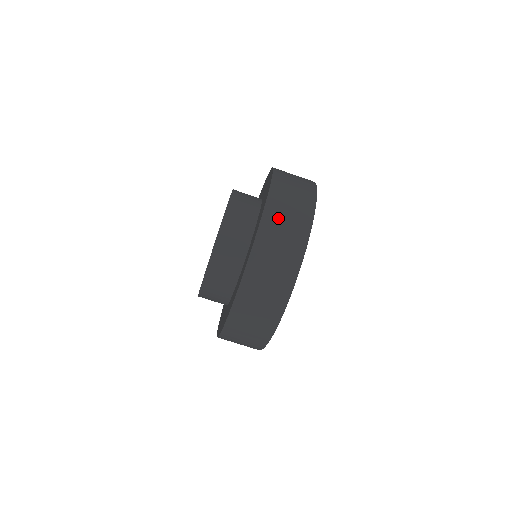
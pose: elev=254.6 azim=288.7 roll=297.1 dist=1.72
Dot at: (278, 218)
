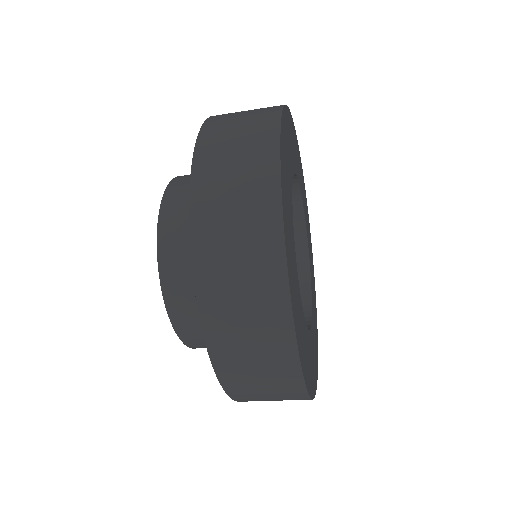
Dot at: occluded
